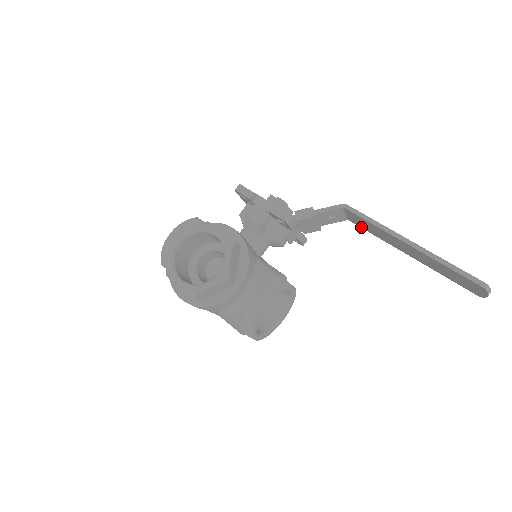
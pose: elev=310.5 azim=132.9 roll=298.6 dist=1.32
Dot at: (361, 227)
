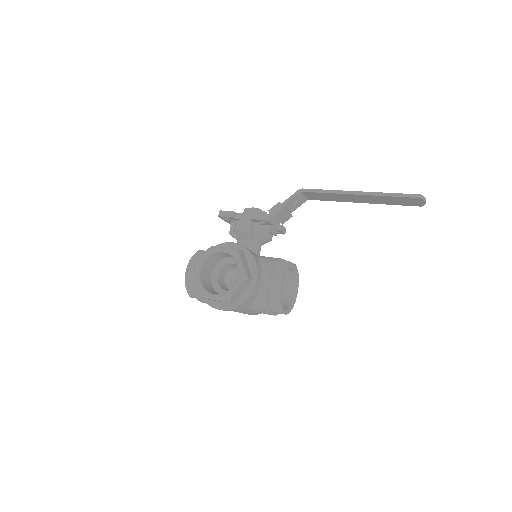
Dot at: occluded
